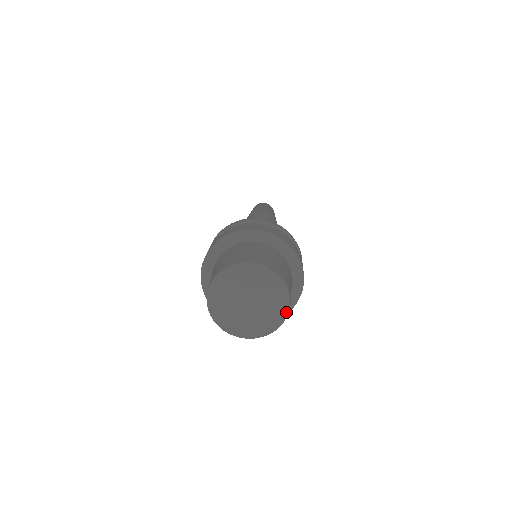
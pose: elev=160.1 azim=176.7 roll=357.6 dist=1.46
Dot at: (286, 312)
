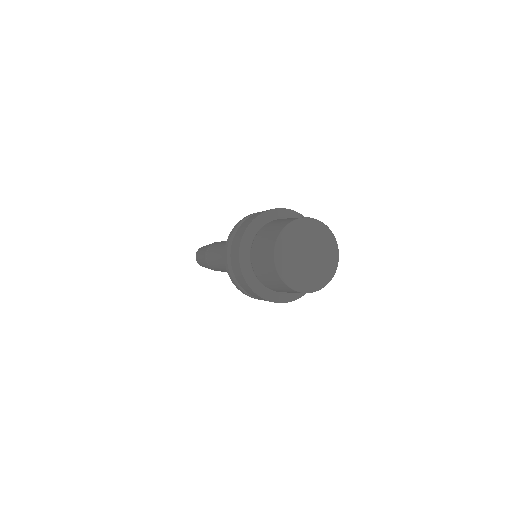
Dot at: (325, 284)
